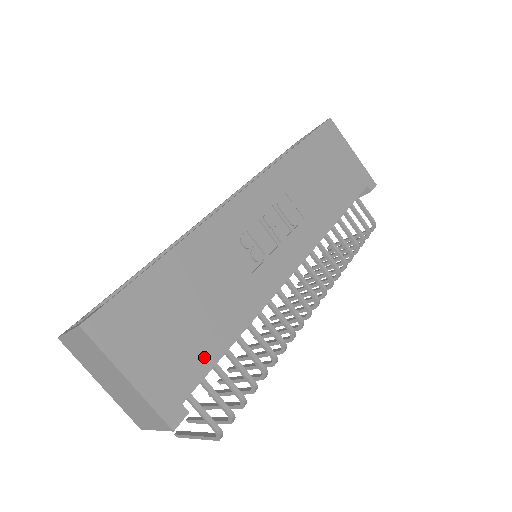
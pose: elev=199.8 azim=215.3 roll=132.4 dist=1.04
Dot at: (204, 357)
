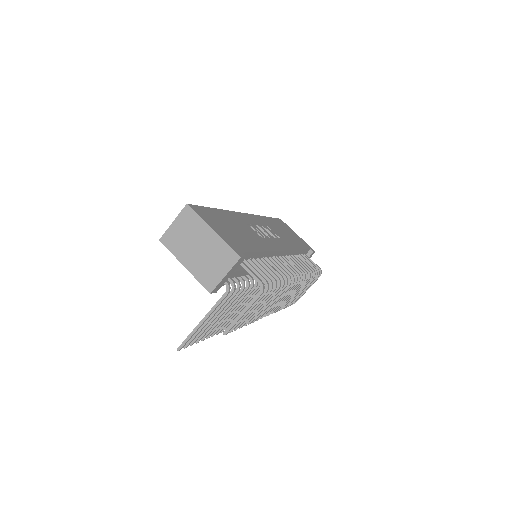
Dot at: (247, 246)
